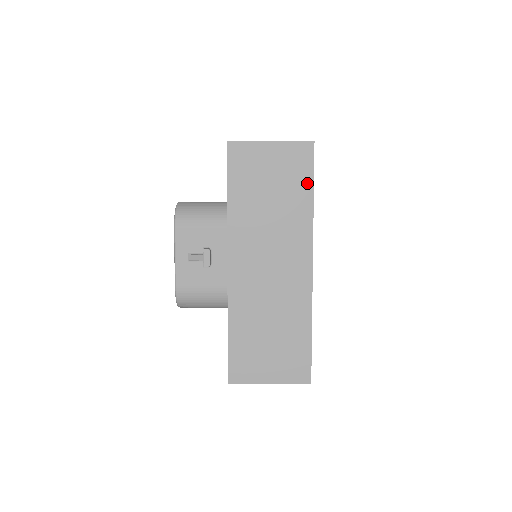
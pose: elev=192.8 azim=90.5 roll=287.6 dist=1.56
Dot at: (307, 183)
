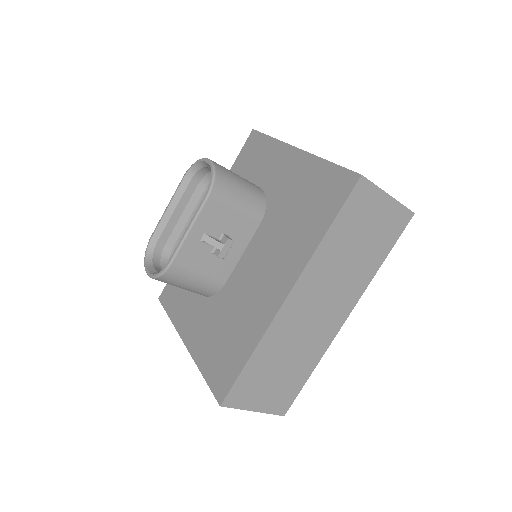
Dot at: (388, 247)
